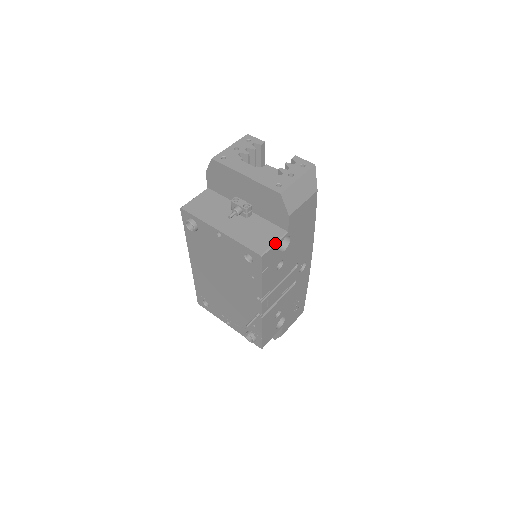
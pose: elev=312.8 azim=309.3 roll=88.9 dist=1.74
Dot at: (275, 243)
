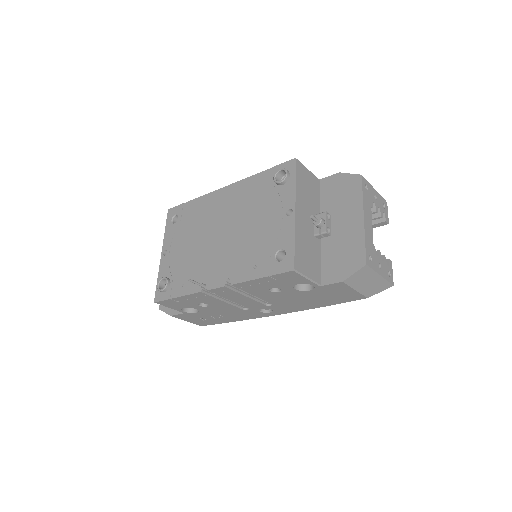
Dot at: (308, 278)
